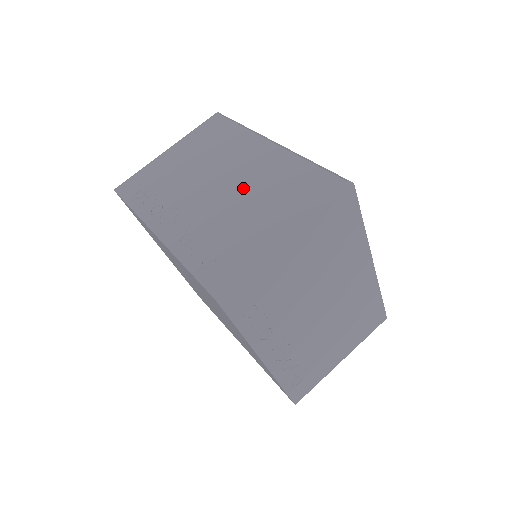
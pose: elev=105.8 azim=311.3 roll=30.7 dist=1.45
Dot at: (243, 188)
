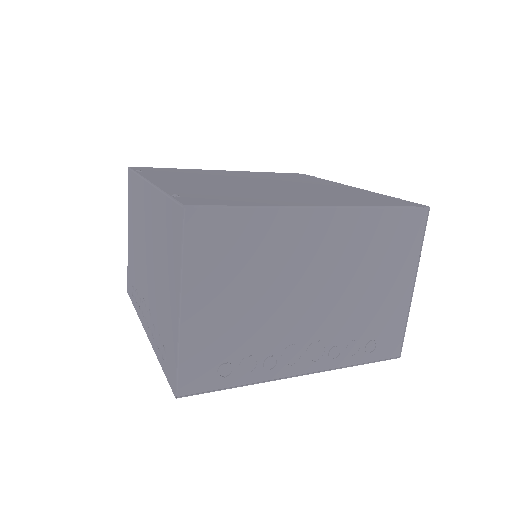
Dot at: (341, 277)
